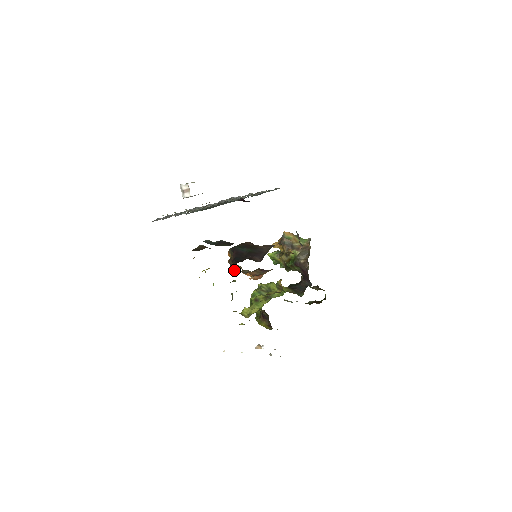
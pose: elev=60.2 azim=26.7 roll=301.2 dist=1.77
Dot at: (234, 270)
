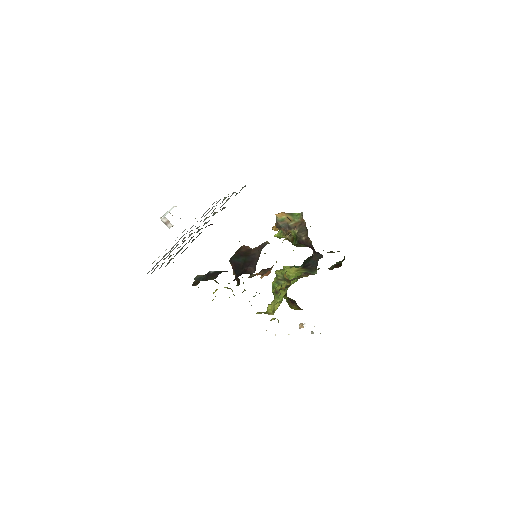
Dot at: occluded
